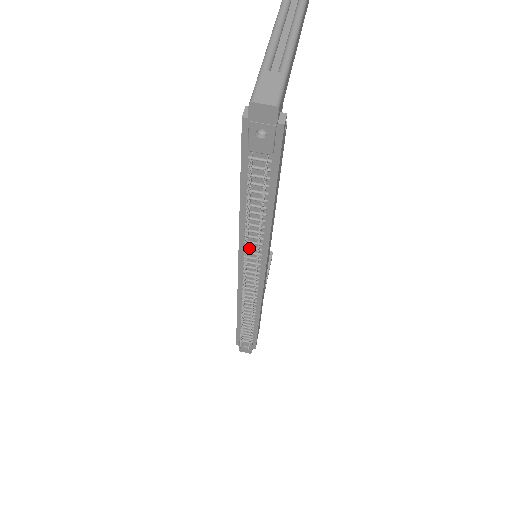
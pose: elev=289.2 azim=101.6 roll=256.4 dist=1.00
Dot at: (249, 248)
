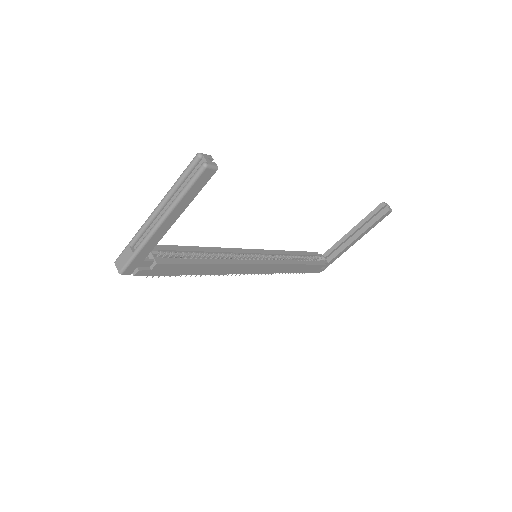
Dot at: occluded
